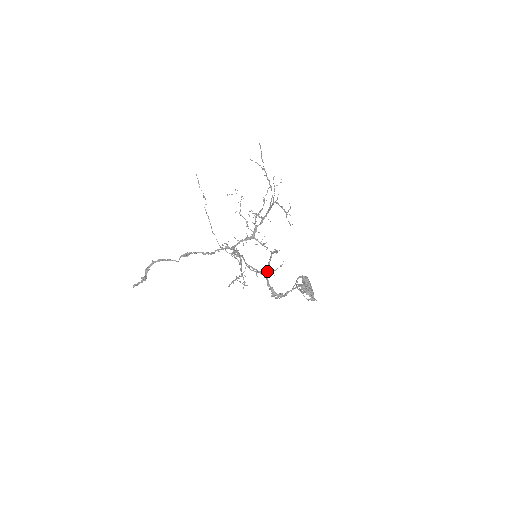
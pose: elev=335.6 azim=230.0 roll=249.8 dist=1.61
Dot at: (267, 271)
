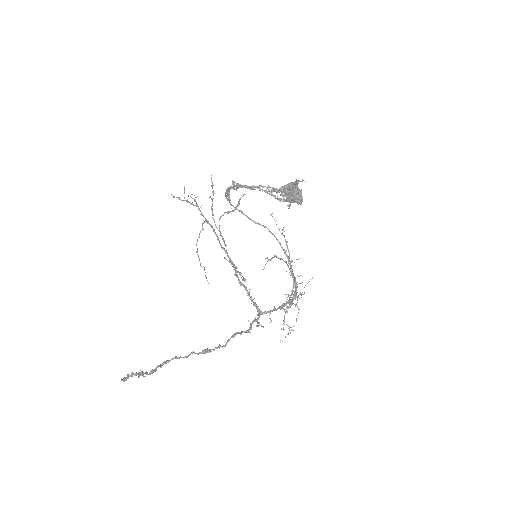
Dot at: (233, 206)
